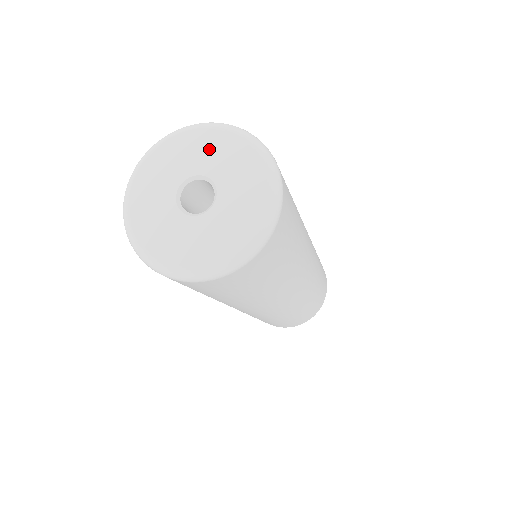
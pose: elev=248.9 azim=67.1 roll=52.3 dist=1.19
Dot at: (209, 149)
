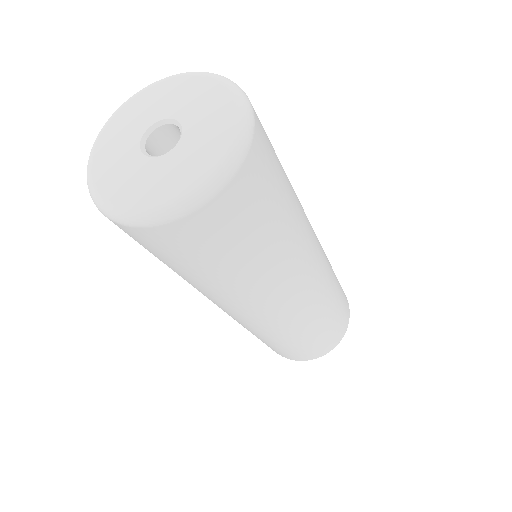
Dot at: (190, 95)
